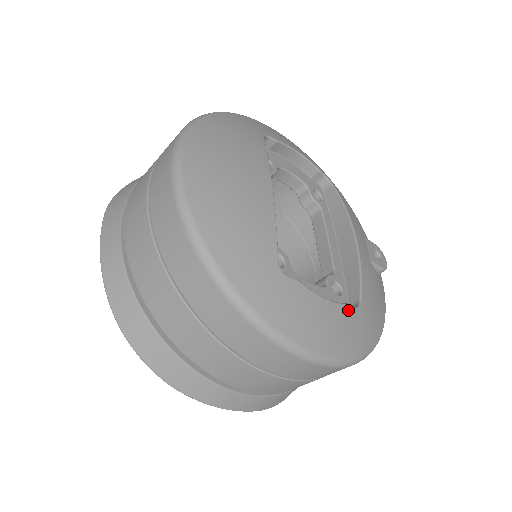
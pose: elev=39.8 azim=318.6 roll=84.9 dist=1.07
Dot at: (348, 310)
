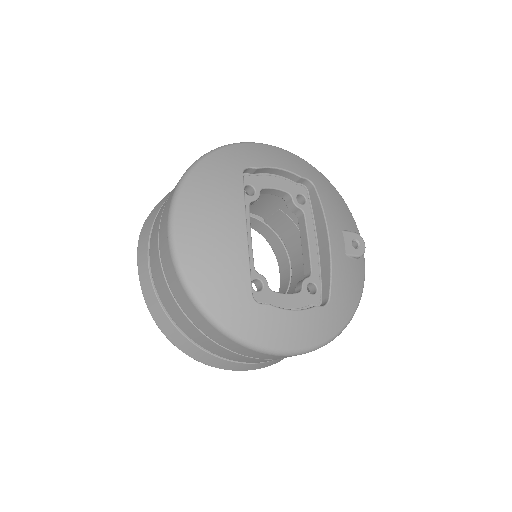
Dot at: (316, 311)
